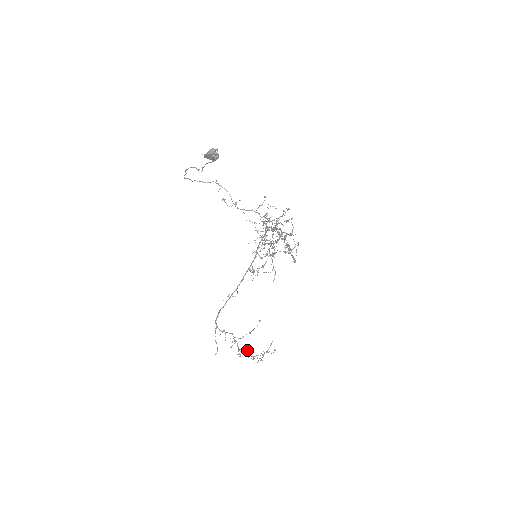
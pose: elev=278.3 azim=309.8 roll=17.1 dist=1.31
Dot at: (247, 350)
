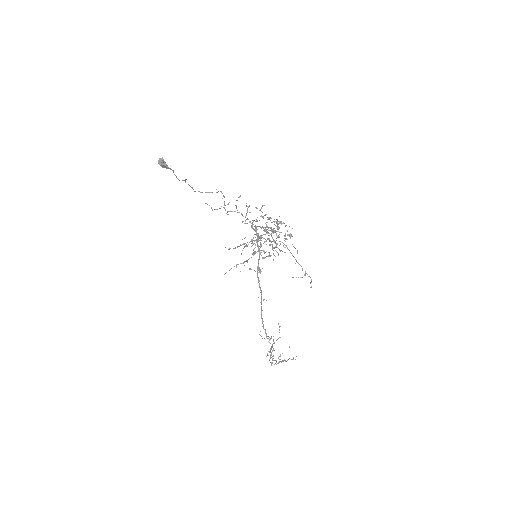
Dot at: occluded
